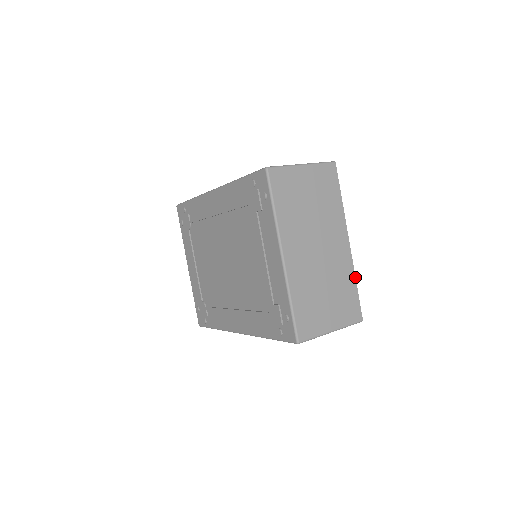
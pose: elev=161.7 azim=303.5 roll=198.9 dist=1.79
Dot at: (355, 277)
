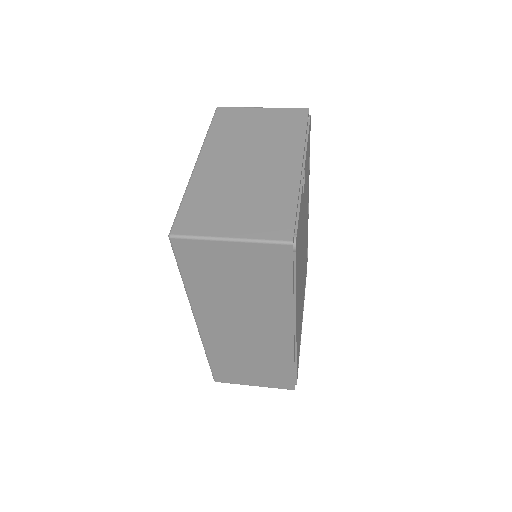
Dot at: (298, 196)
